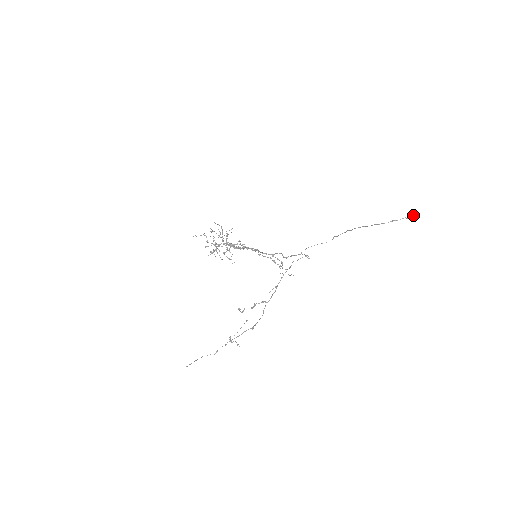
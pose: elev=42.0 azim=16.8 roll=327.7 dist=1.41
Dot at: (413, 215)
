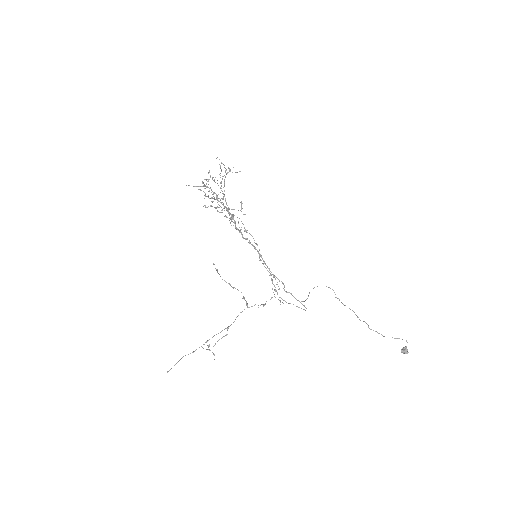
Dot at: (407, 353)
